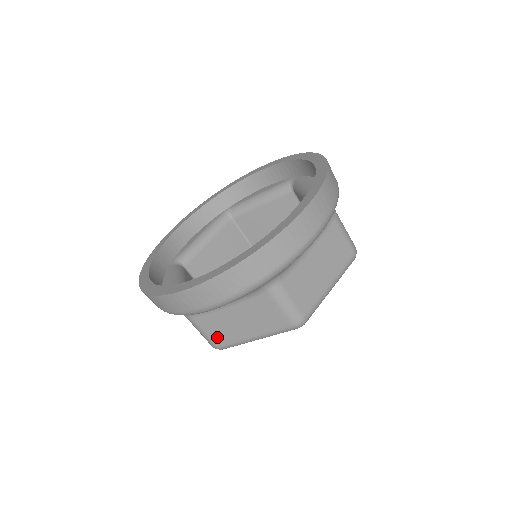
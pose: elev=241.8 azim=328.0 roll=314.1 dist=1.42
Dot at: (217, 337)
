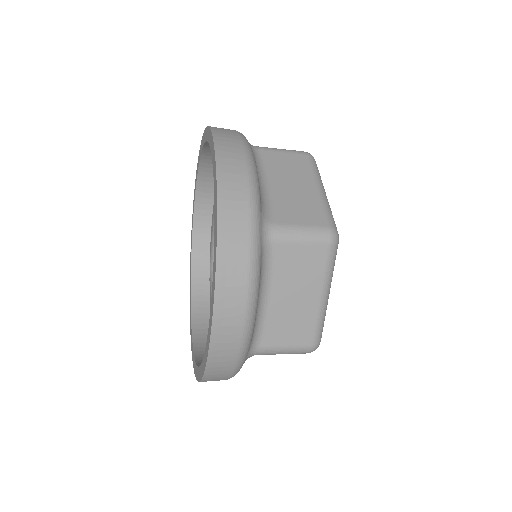
Dot at: occluded
